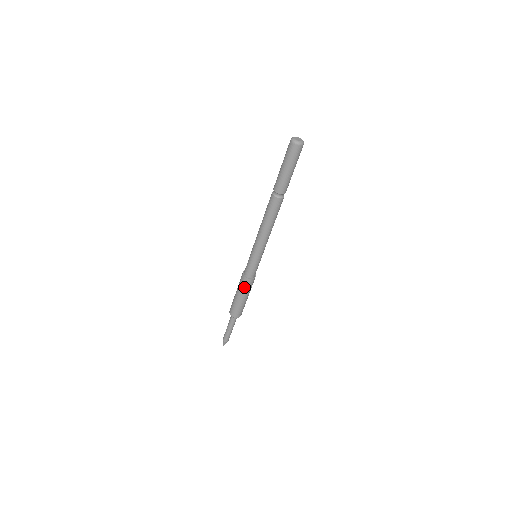
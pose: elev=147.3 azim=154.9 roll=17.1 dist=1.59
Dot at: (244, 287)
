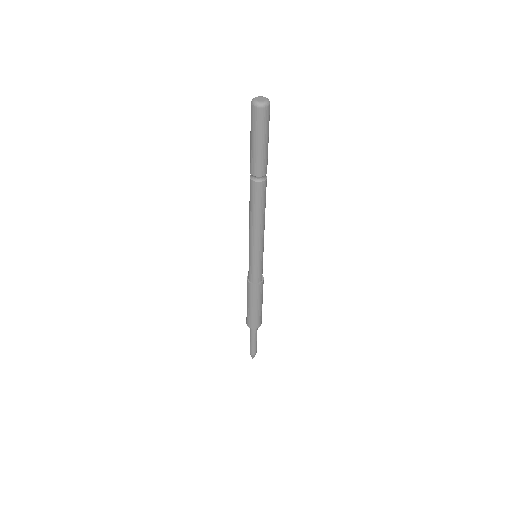
Dot at: (247, 290)
